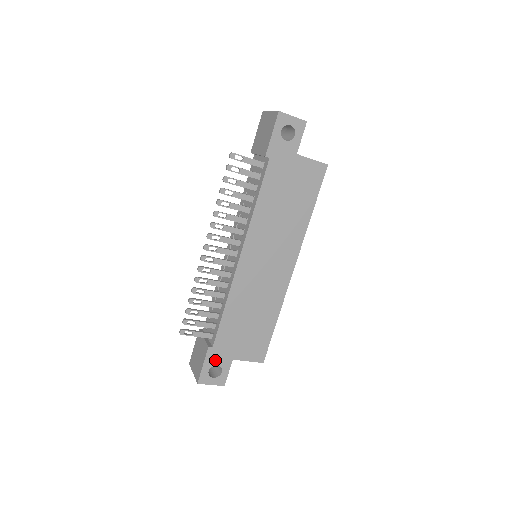
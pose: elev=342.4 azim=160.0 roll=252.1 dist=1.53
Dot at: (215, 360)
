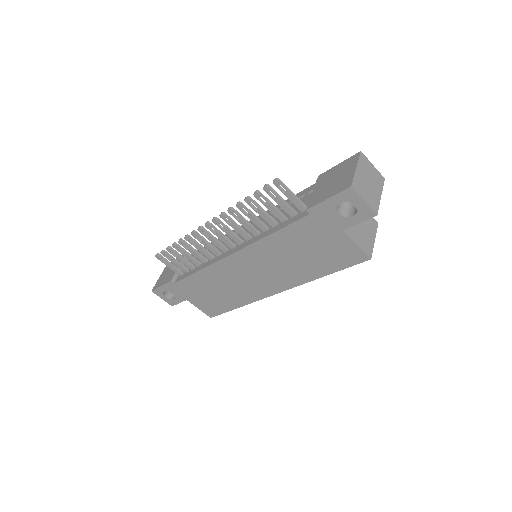
Dot at: (172, 290)
